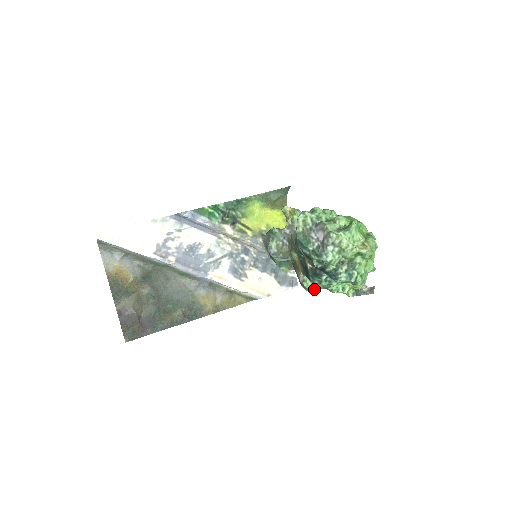
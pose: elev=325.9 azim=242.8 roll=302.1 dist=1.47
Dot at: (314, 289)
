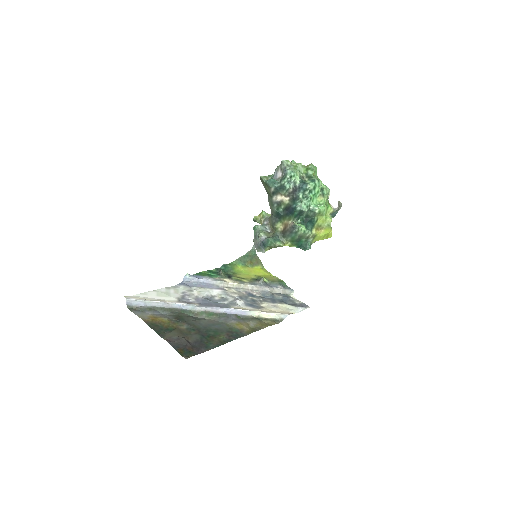
Dot at: (306, 228)
